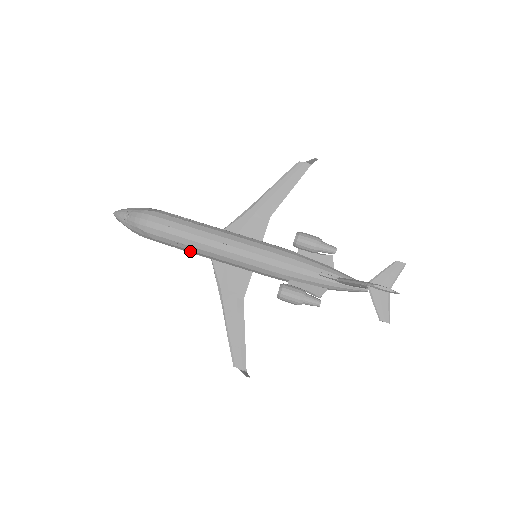
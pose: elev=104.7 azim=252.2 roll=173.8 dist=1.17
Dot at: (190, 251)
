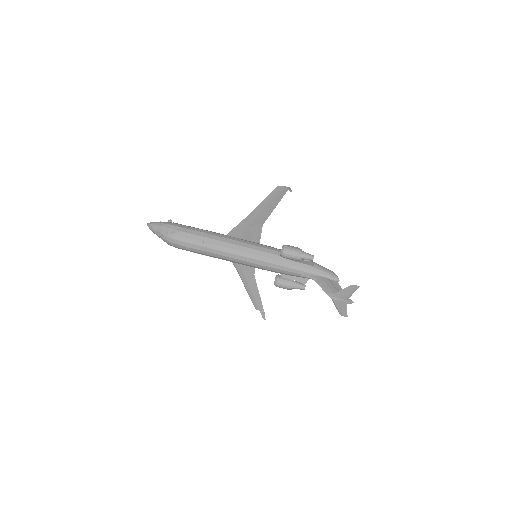
Dot at: occluded
